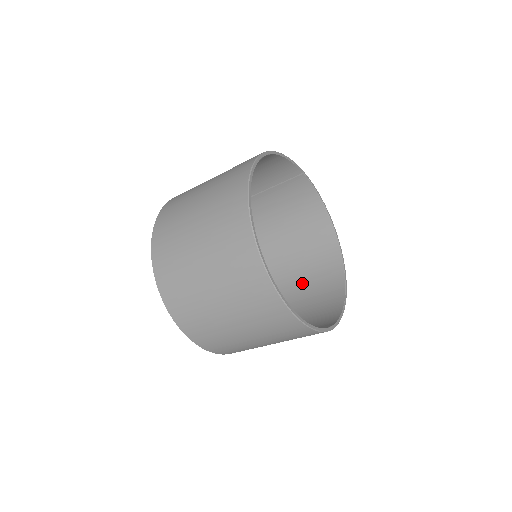
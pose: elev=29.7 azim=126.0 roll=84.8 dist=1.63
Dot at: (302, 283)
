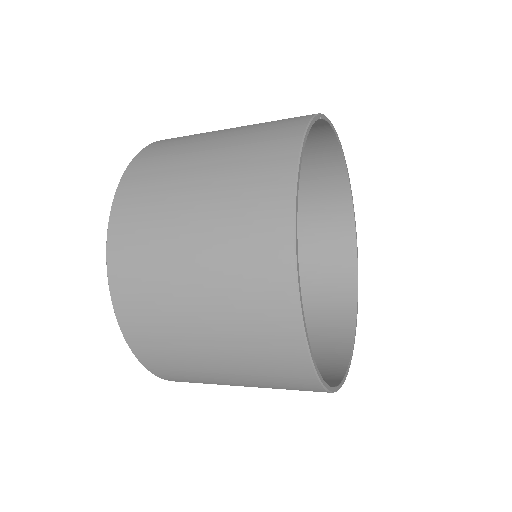
Dot at: occluded
